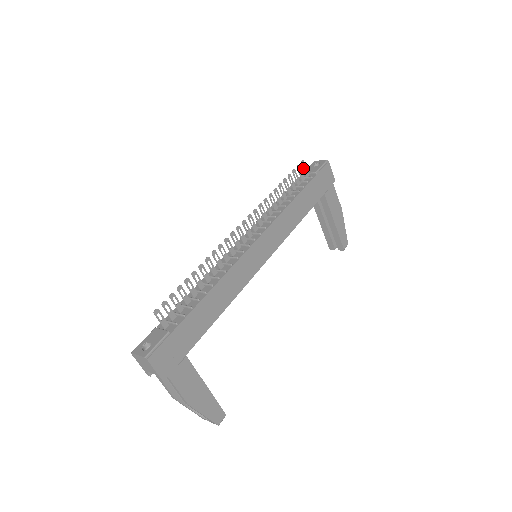
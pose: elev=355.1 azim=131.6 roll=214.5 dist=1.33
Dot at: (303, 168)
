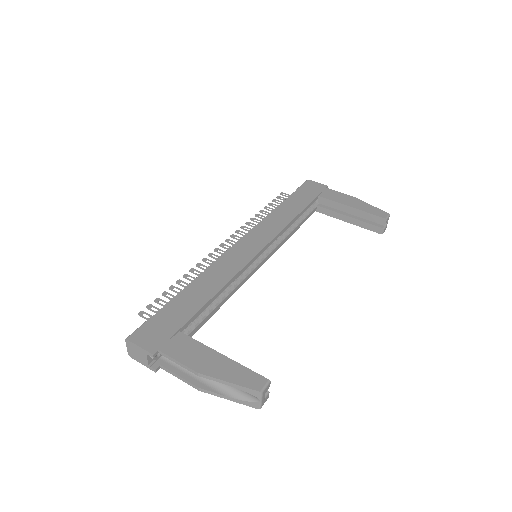
Dot at: (285, 196)
